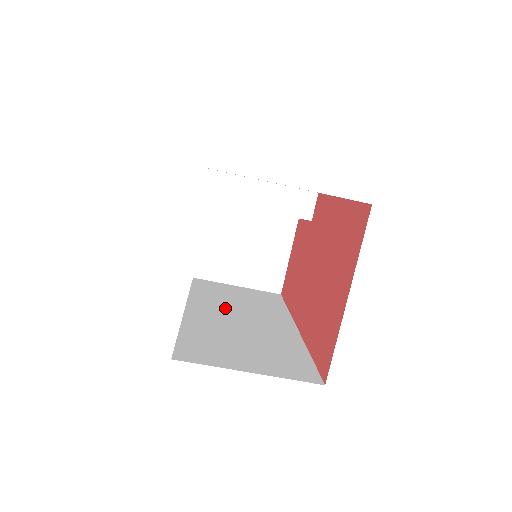
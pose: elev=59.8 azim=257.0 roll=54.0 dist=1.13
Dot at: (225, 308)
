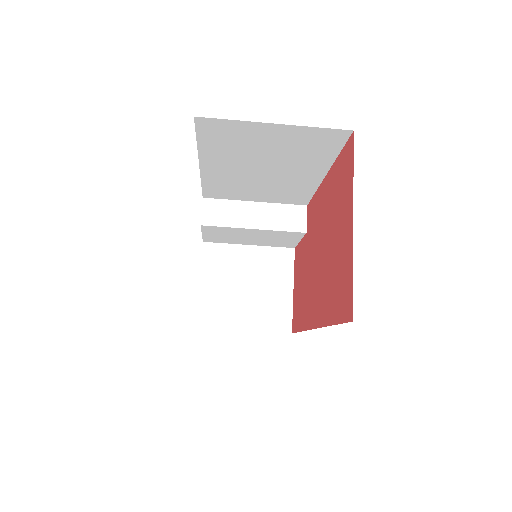
Dot at: occluded
